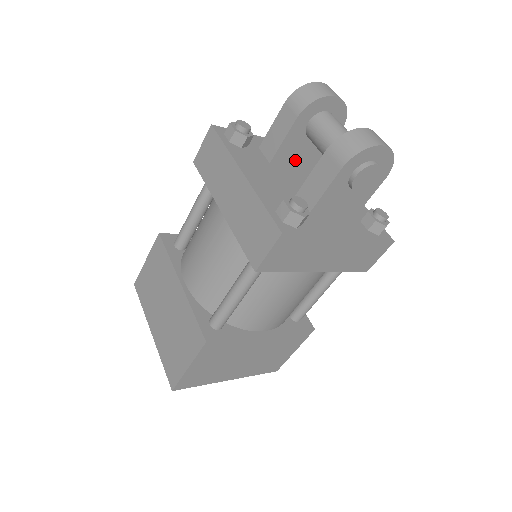
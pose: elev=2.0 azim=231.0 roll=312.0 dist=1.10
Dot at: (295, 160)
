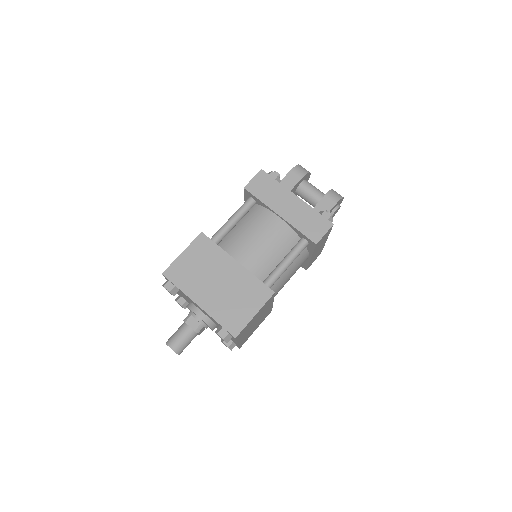
Dot at: occluded
